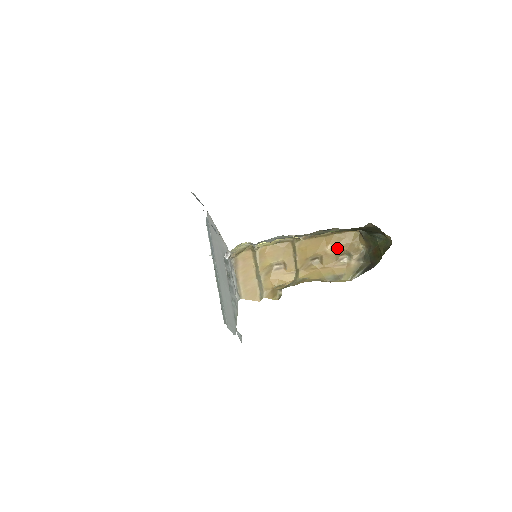
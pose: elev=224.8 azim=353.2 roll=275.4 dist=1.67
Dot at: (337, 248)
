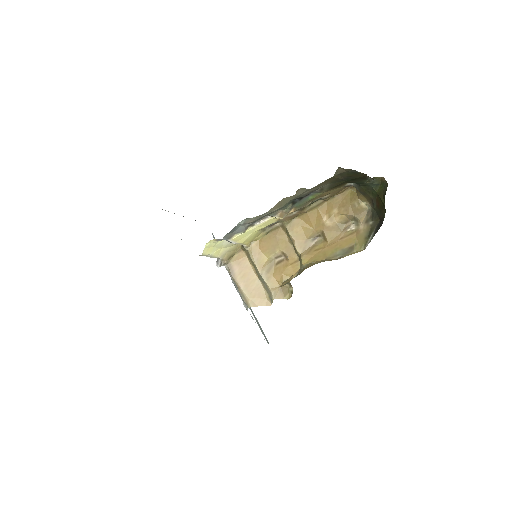
Dot at: (336, 216)
